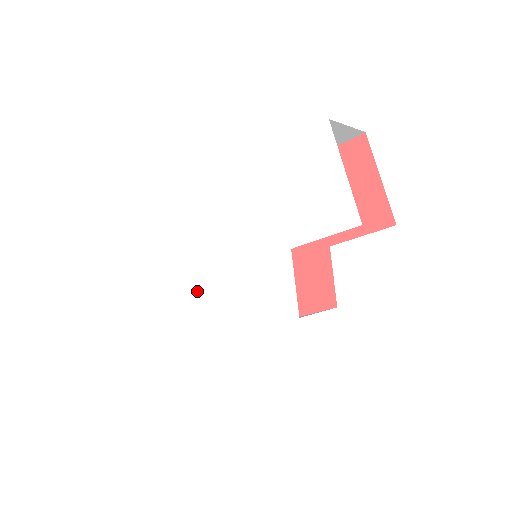
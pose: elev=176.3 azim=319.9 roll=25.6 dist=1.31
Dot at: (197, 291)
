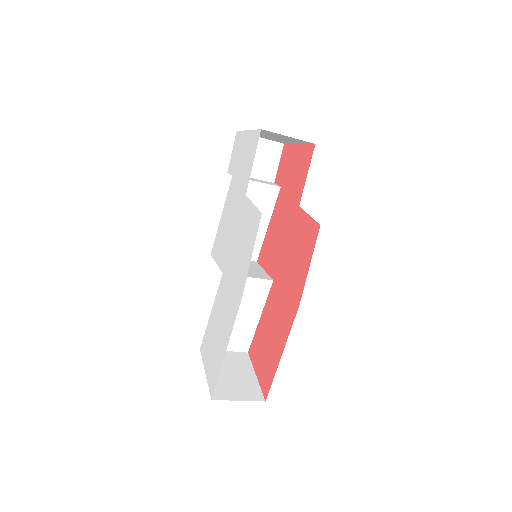
Dot at: (222, 309)
